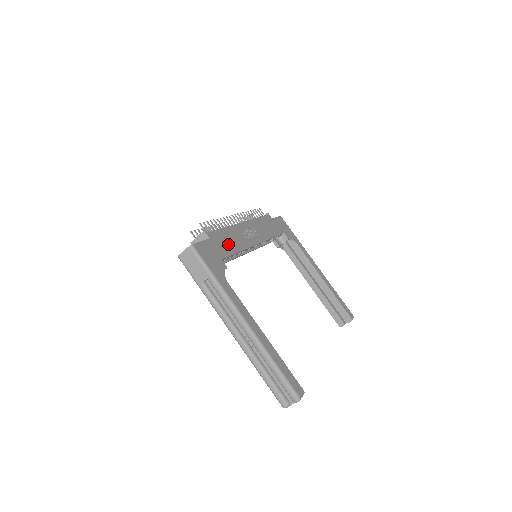
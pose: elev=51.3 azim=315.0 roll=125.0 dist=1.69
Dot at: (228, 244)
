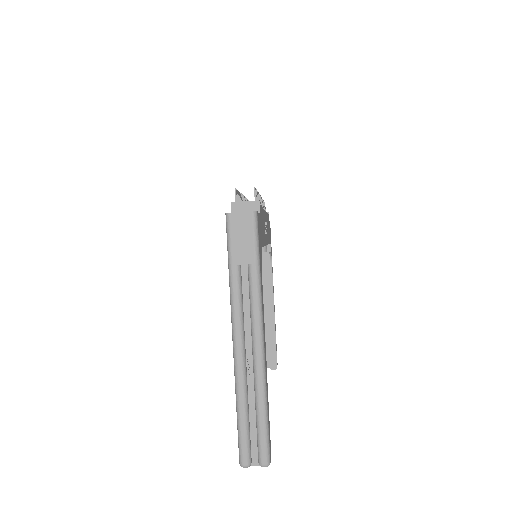
Dot at: occluded
